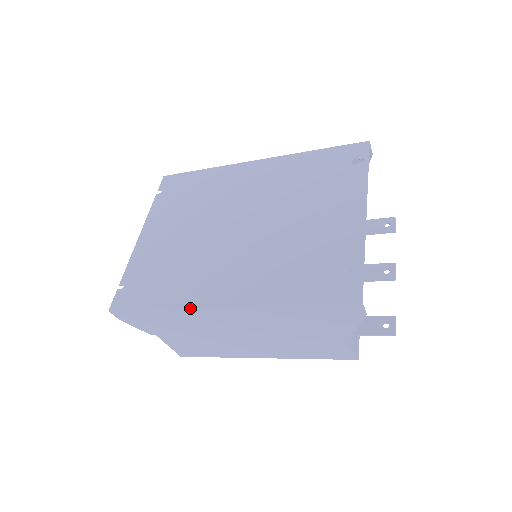
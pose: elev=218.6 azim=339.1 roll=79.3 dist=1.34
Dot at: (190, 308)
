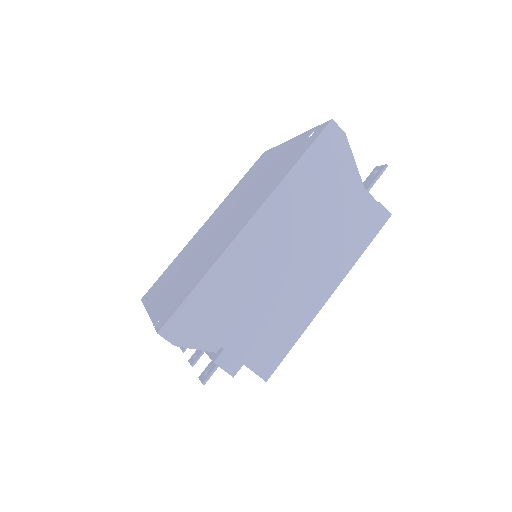
Dot at: (227, 247)
